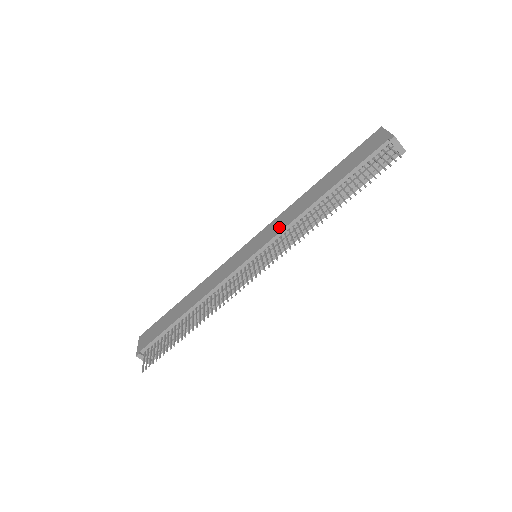
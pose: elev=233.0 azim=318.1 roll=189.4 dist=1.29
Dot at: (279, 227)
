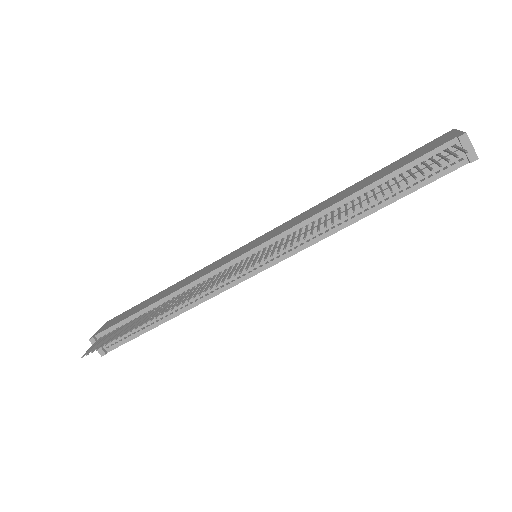
Dot at: (291, 224)
